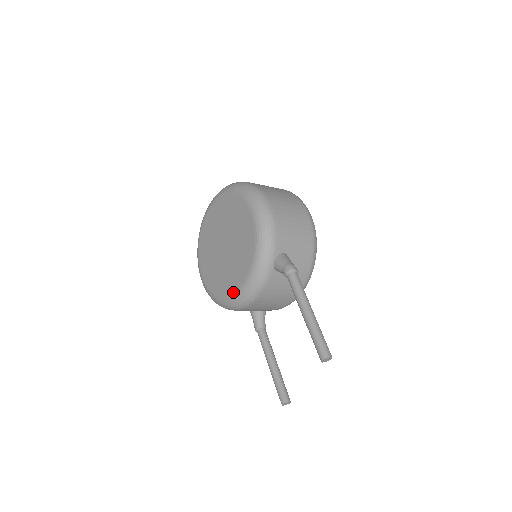
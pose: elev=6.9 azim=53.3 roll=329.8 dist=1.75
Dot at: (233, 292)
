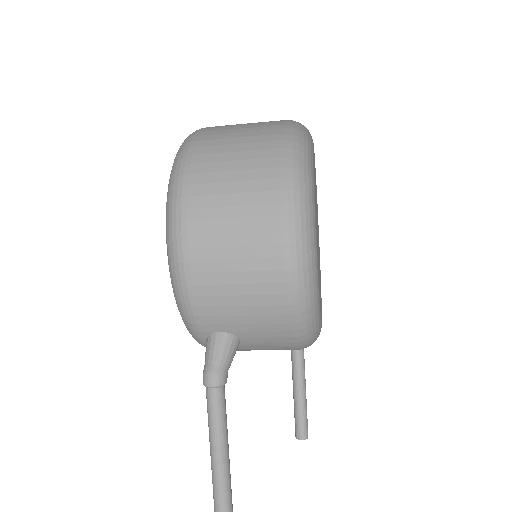
Dot at: occluded
